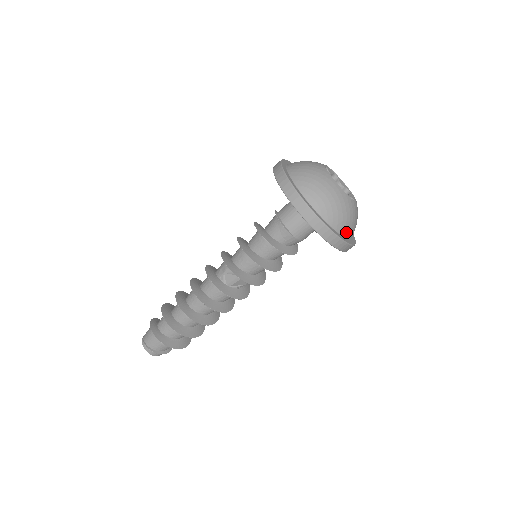
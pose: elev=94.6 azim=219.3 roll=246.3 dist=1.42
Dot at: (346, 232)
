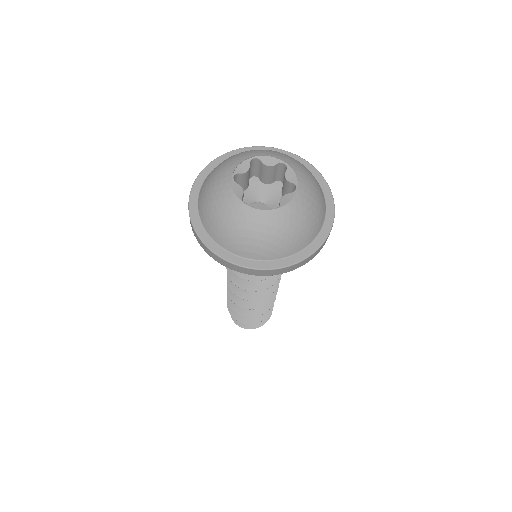
Dot at: (311, 236)
